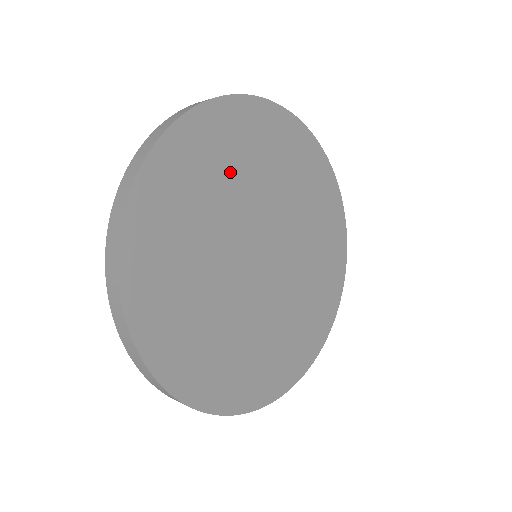
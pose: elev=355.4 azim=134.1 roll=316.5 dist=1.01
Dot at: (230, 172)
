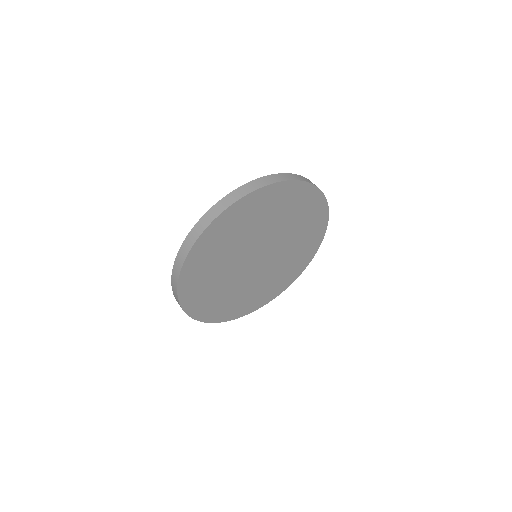
Dot at: (238, 234)
